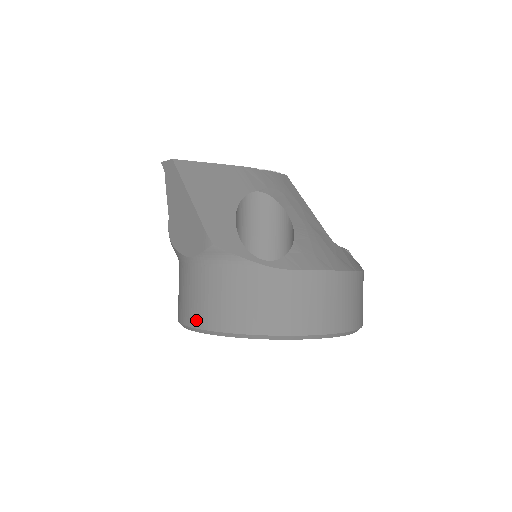
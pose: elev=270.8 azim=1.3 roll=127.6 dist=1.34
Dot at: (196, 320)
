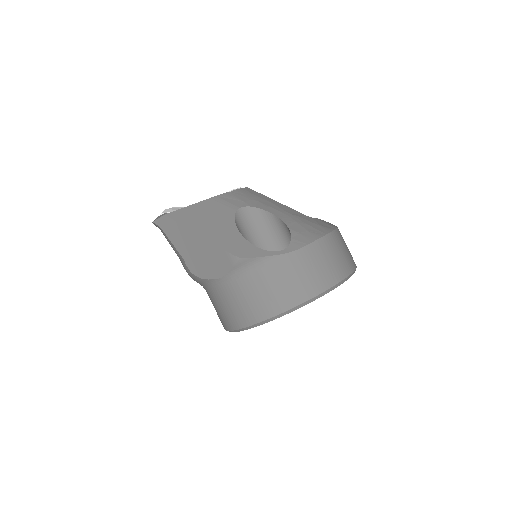
Dot at: (251, 319)
